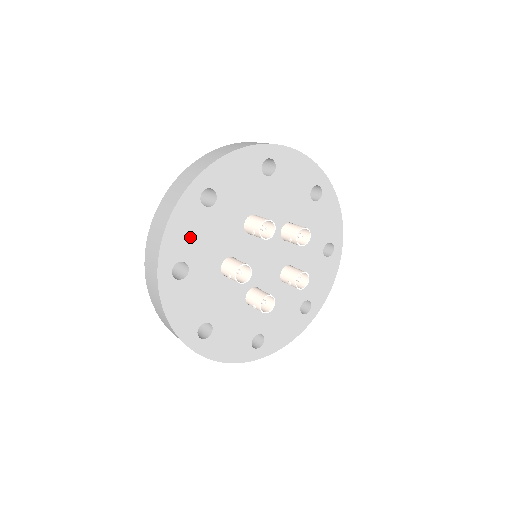
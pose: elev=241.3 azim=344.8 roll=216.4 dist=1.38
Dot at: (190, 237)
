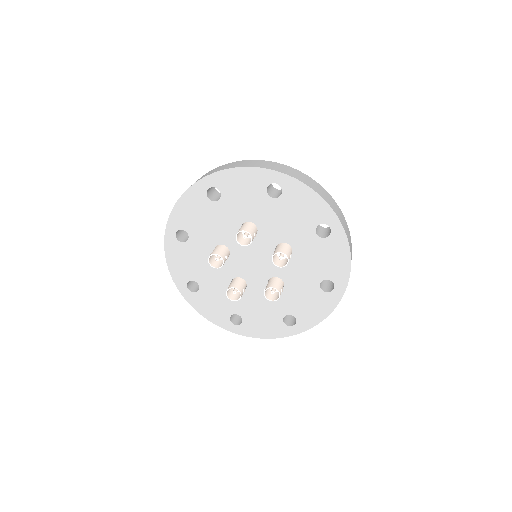
Dot at: (194, 216)
